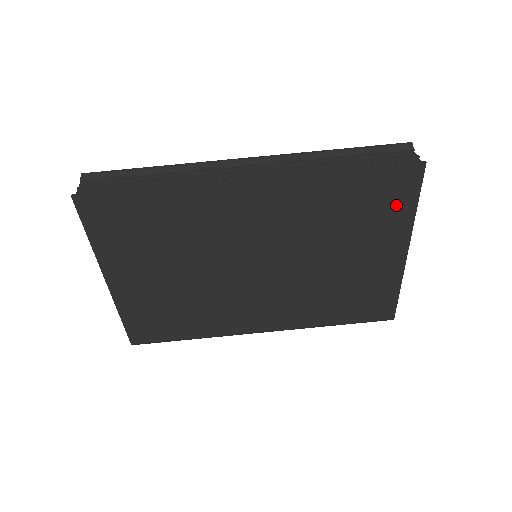
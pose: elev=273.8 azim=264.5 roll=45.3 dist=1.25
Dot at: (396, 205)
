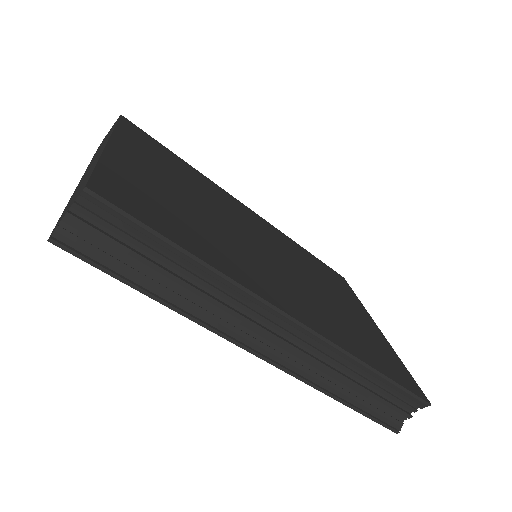
Dot at: occluded
